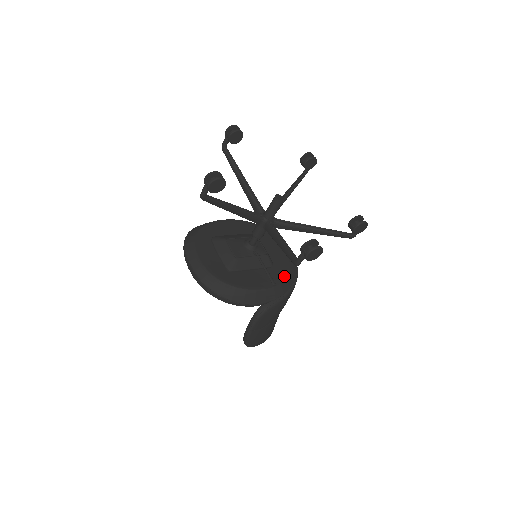
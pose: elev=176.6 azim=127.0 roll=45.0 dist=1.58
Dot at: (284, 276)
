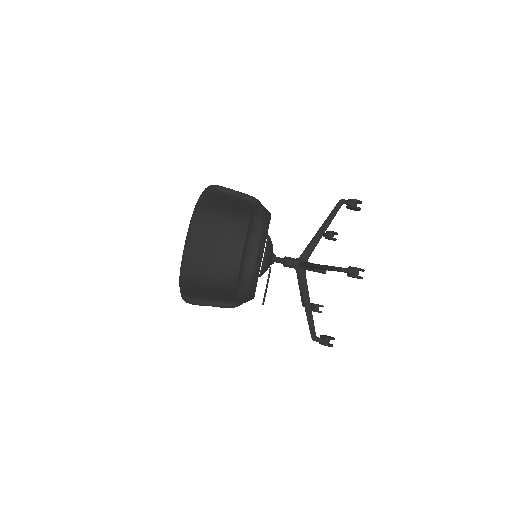
Dot at: occluded
